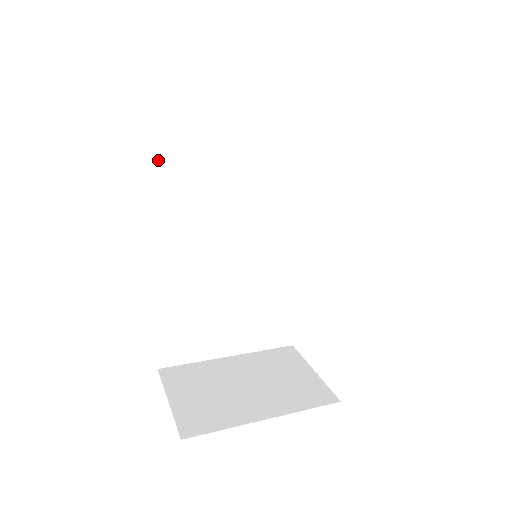
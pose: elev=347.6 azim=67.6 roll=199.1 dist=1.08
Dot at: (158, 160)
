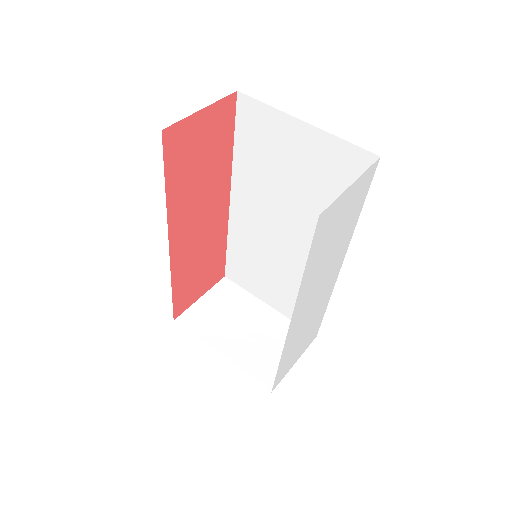
Dot at: (236, 149)
